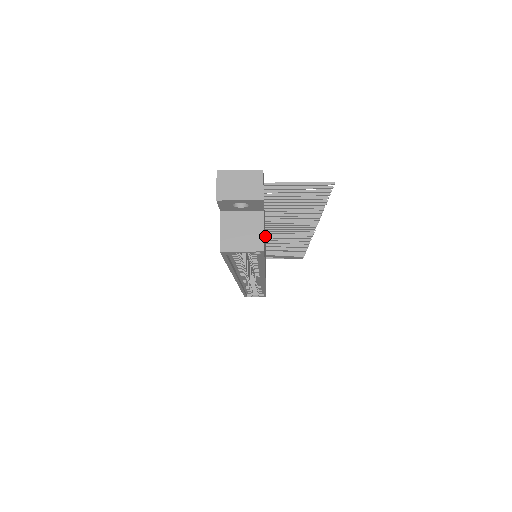
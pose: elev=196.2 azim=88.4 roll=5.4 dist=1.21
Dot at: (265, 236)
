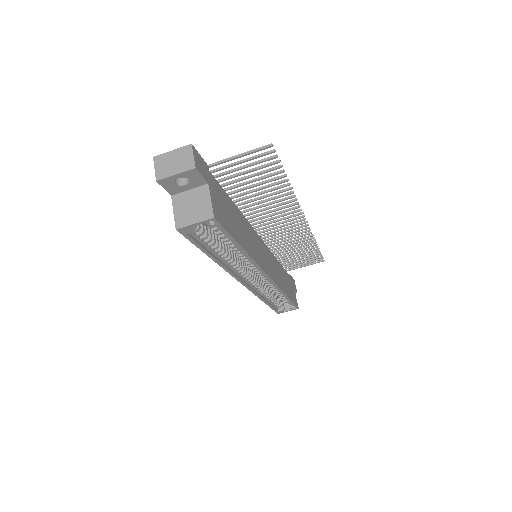
Dot at: (264, 238)
